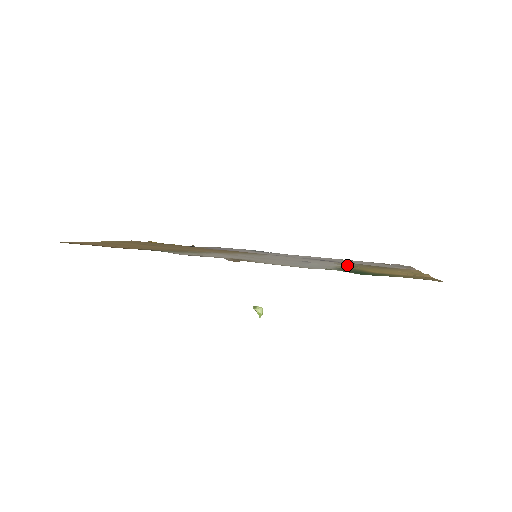
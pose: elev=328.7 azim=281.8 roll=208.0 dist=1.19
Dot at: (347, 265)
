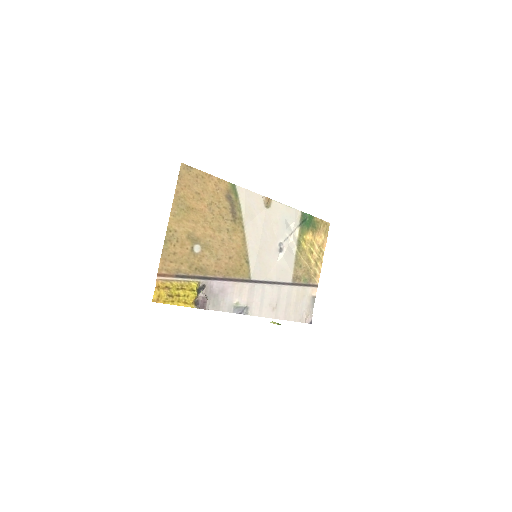
Dot at: (296, 257)
